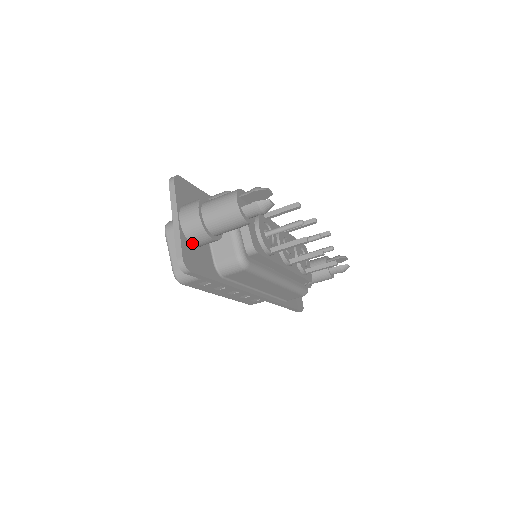
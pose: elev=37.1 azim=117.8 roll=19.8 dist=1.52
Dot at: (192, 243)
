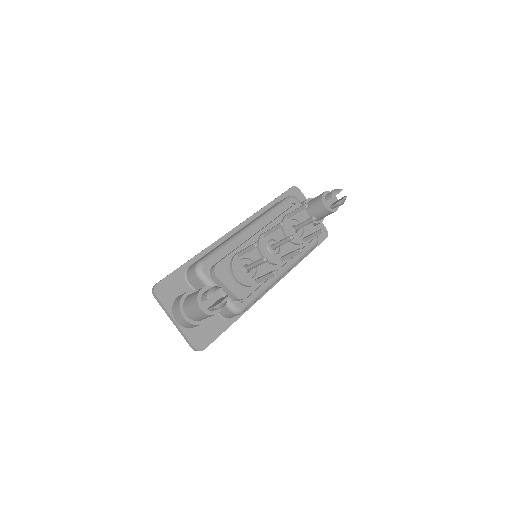
Dot at: (195, 327)
